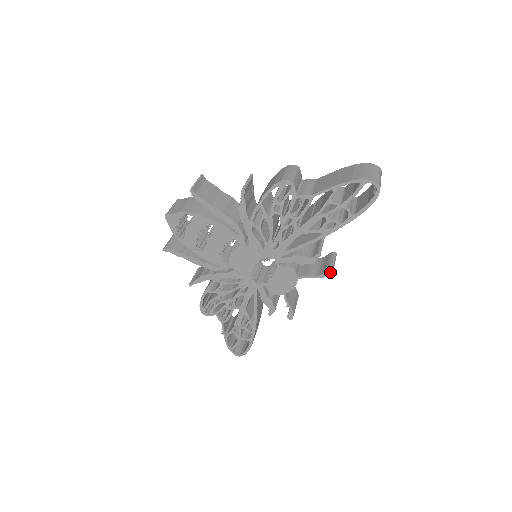
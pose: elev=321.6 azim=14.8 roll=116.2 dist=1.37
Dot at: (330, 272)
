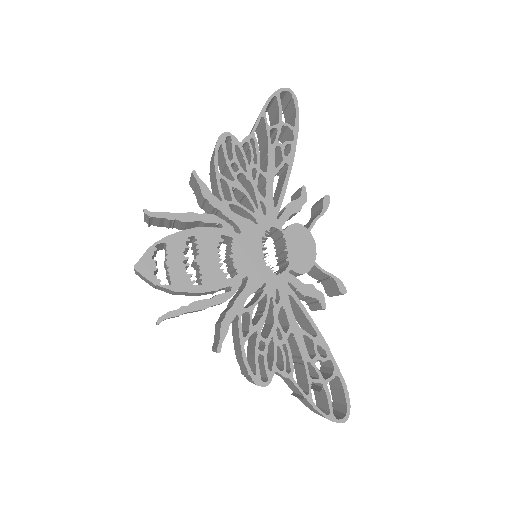
Dot at: (327, 198)
